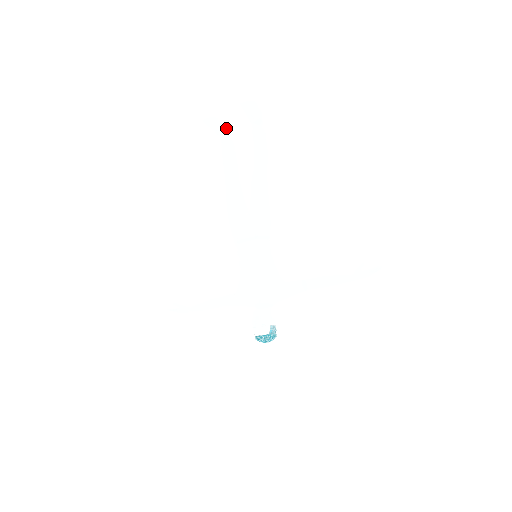
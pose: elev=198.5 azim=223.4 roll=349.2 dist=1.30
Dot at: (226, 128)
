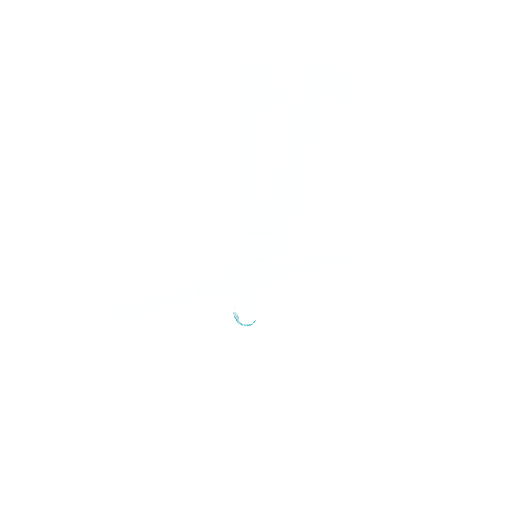
Dot at: occluded
